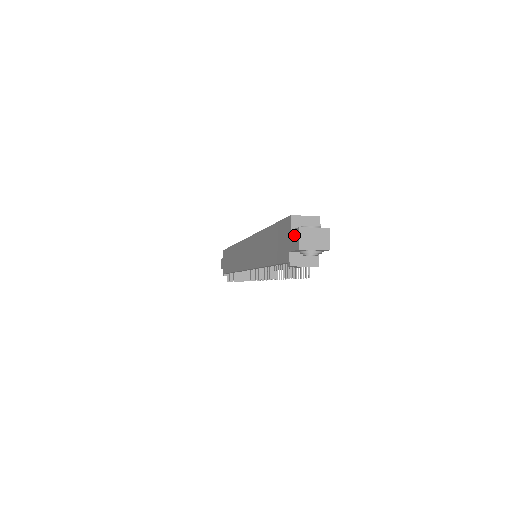
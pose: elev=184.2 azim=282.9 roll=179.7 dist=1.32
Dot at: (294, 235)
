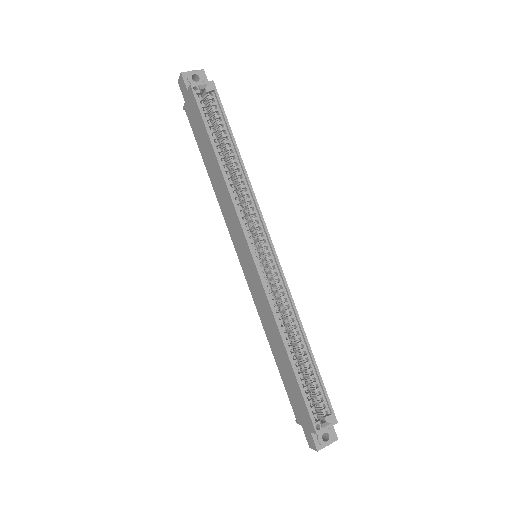
Dot at: (311, 441)
